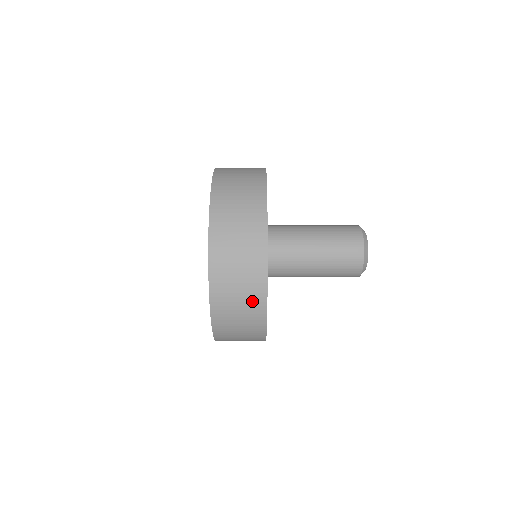
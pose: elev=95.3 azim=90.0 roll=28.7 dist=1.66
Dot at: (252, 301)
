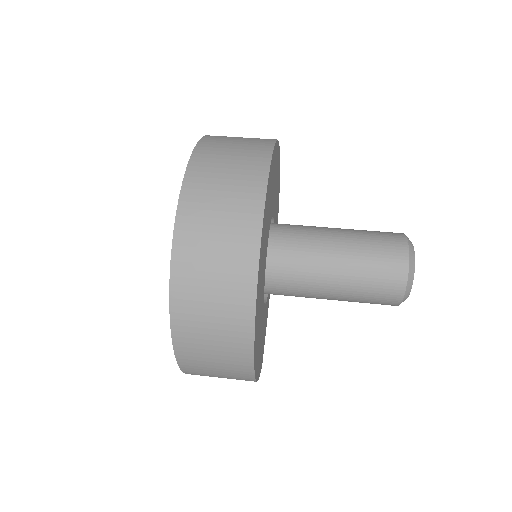
Dot at: (242, 205)
